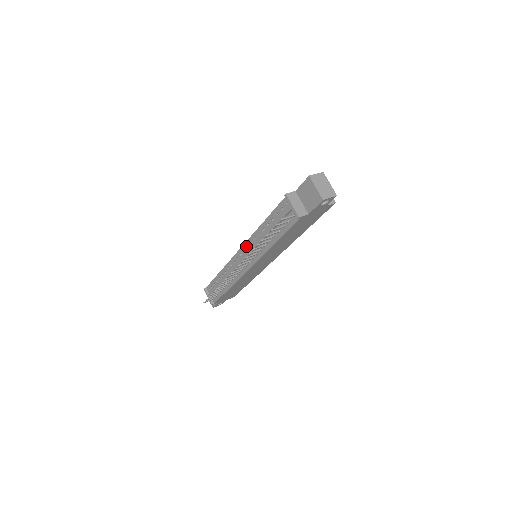
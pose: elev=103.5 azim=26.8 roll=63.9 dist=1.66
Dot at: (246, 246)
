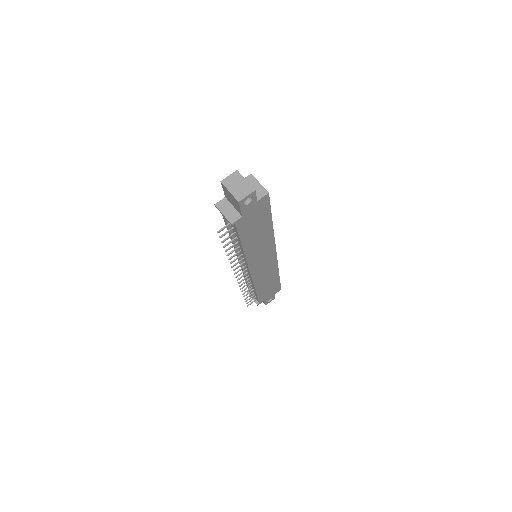
Dot at: occluded
